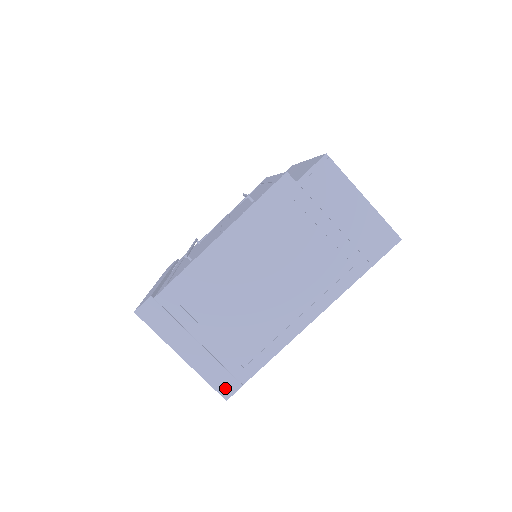
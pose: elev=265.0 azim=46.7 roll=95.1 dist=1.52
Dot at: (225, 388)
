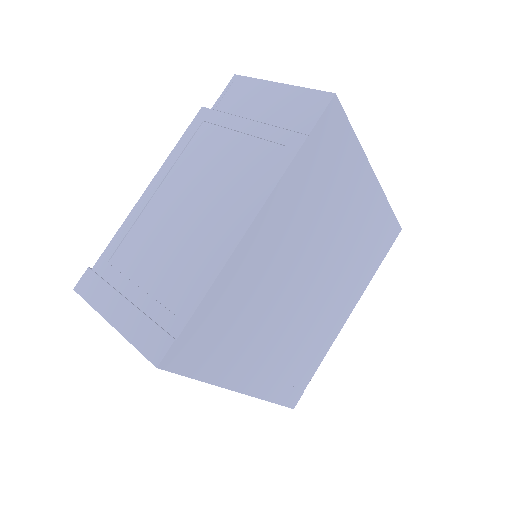
Dot at: (155, 349)
